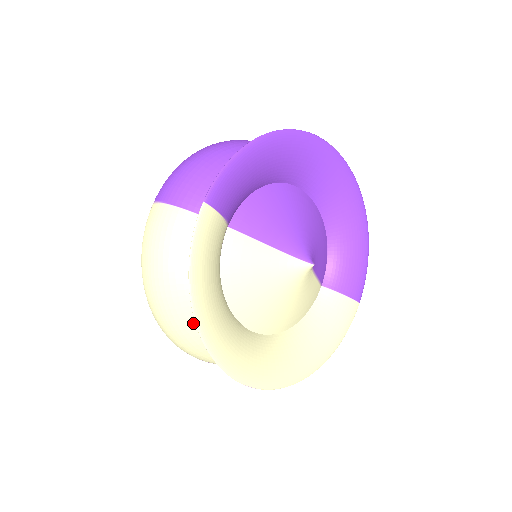
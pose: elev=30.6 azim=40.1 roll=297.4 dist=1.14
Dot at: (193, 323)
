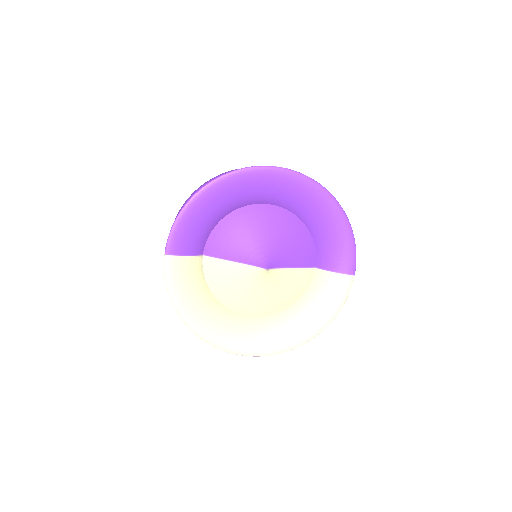
Dot at: occluded
